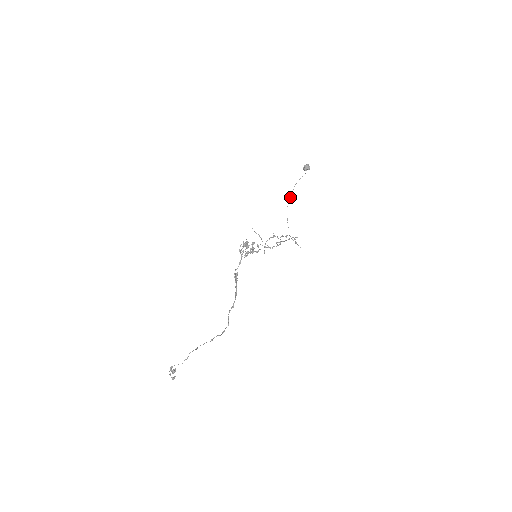
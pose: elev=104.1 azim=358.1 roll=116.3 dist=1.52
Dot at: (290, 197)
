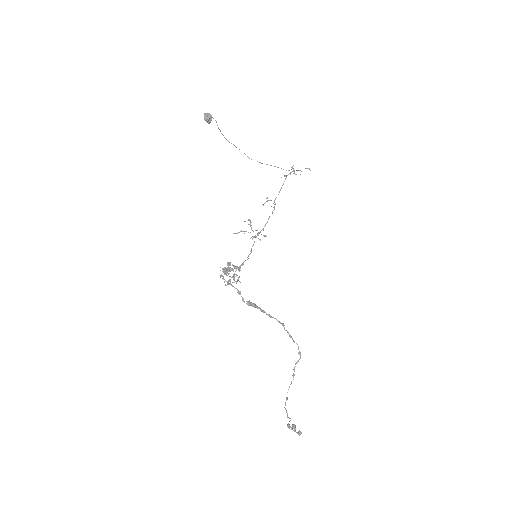
Dot at: occluded
